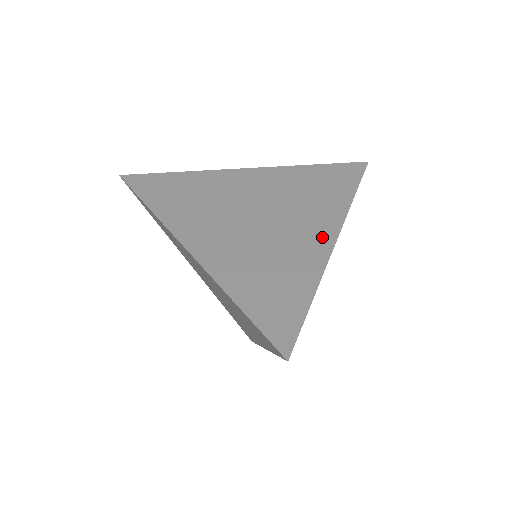
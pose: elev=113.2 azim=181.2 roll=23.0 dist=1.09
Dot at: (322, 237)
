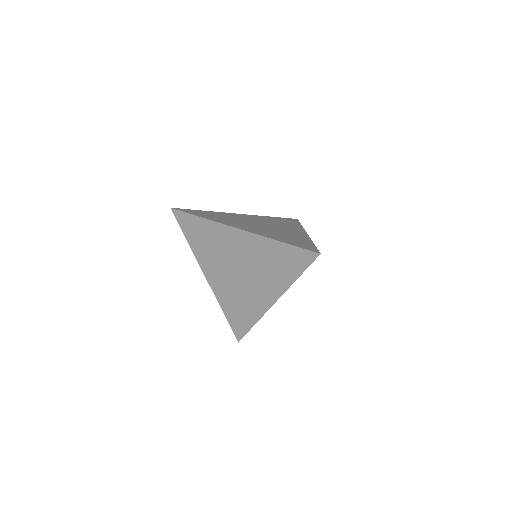
Dot at: (300, 232)
